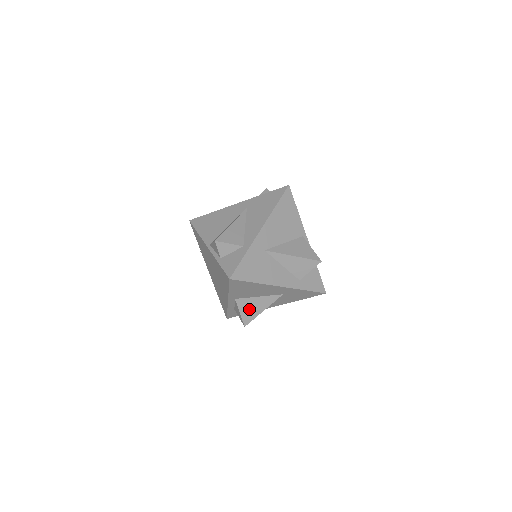
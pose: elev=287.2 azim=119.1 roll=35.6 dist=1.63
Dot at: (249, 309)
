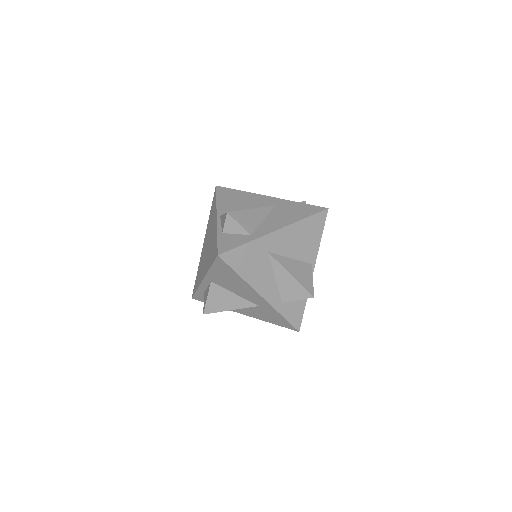
Dot at: (218, 300)
